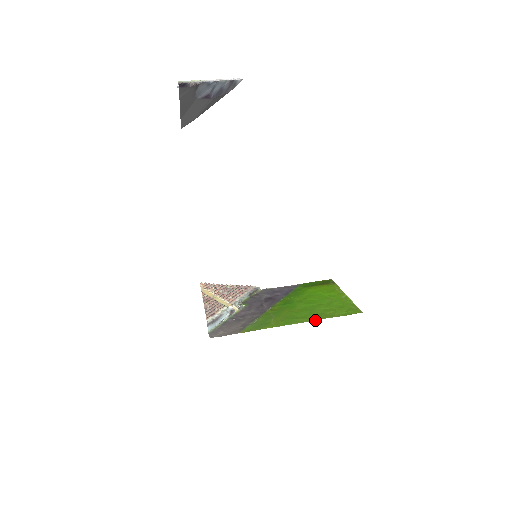
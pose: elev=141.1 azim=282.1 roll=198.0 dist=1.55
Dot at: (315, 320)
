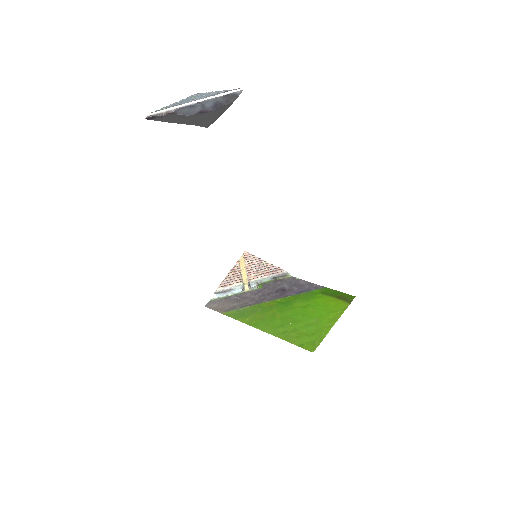
Dot at: (273, 335)
